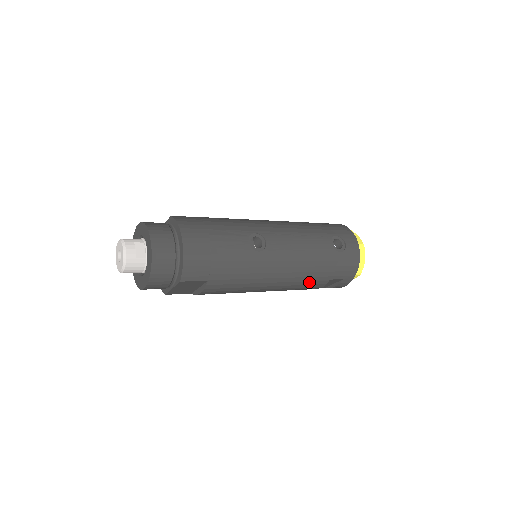
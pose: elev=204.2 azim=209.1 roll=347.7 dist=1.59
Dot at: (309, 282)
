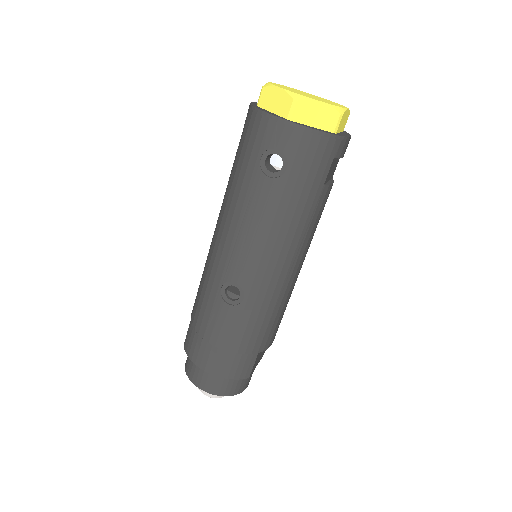
Dot at: (313, 219)
